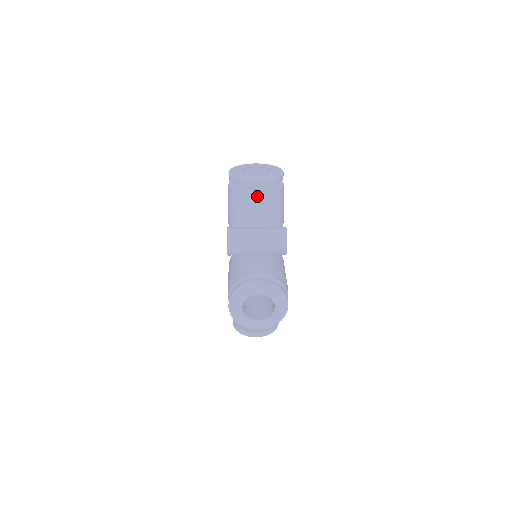
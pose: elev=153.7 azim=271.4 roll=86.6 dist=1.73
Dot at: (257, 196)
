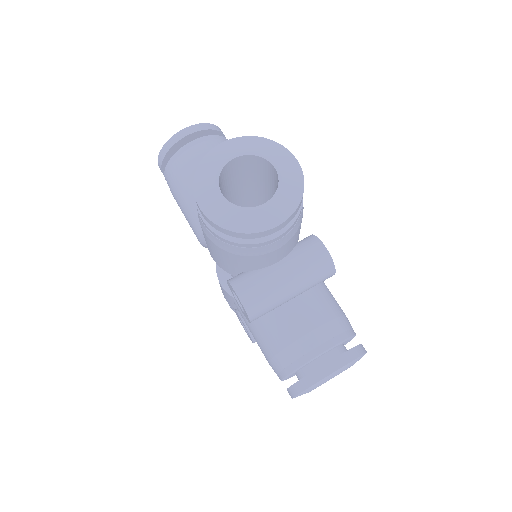
Dot at: (277, 238)
